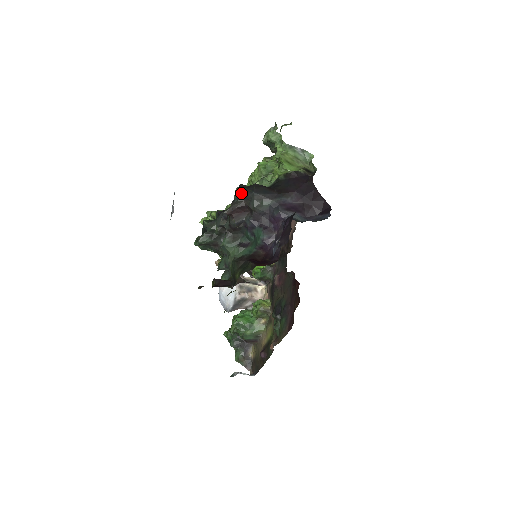
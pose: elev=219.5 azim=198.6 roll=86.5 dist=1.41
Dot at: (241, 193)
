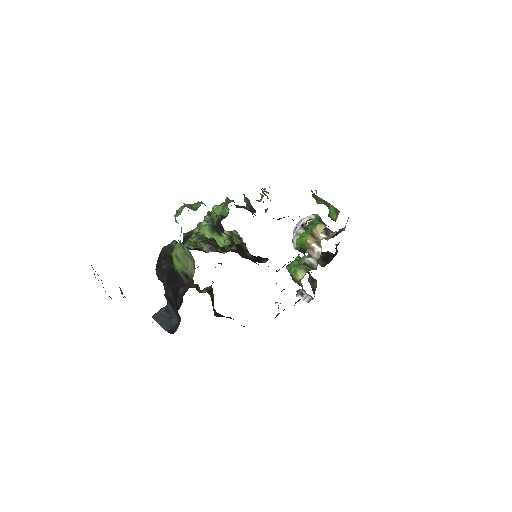
Dot at: (158, 258)
